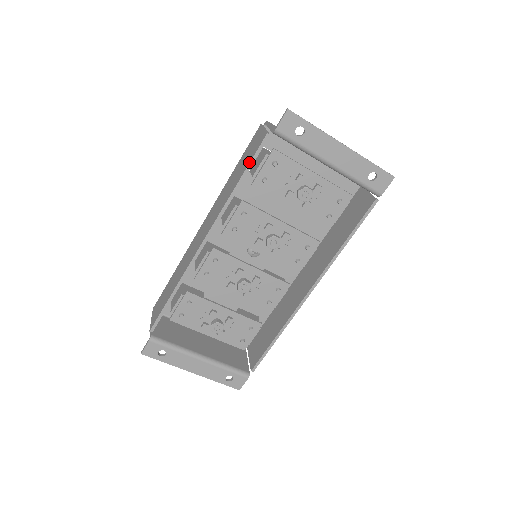
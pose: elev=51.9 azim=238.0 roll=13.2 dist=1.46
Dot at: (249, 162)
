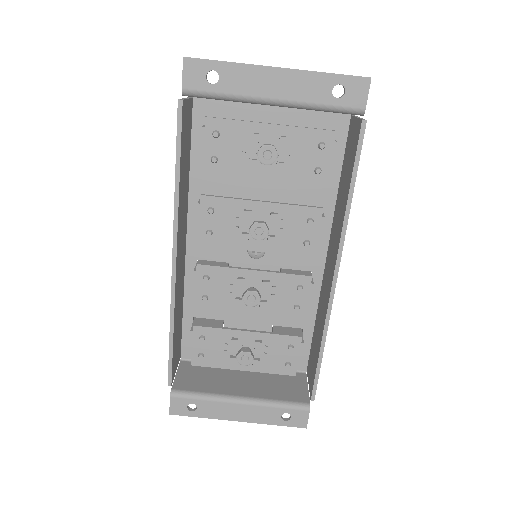
Dot at: (176, 144)
